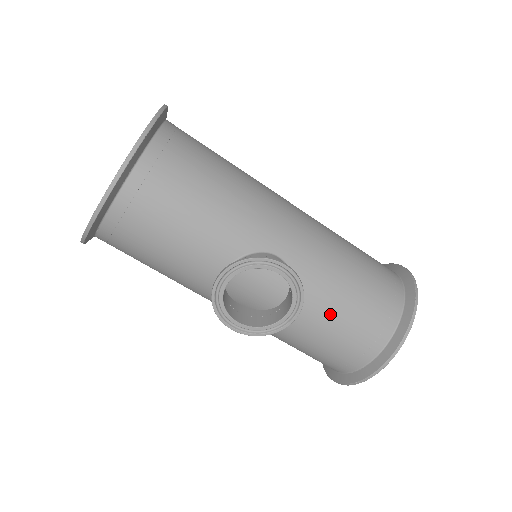
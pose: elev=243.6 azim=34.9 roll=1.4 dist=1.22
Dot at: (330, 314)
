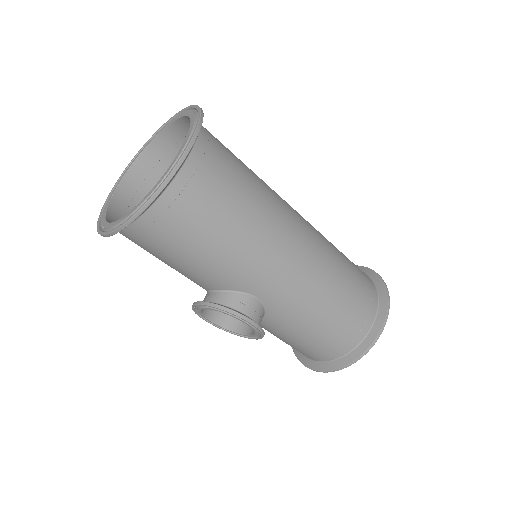
Dot at: (290, 336)
